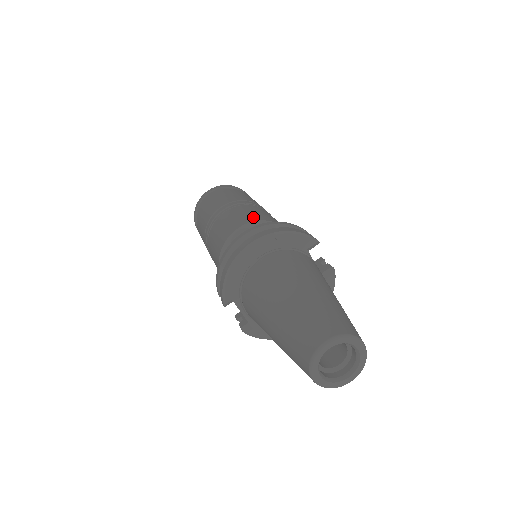
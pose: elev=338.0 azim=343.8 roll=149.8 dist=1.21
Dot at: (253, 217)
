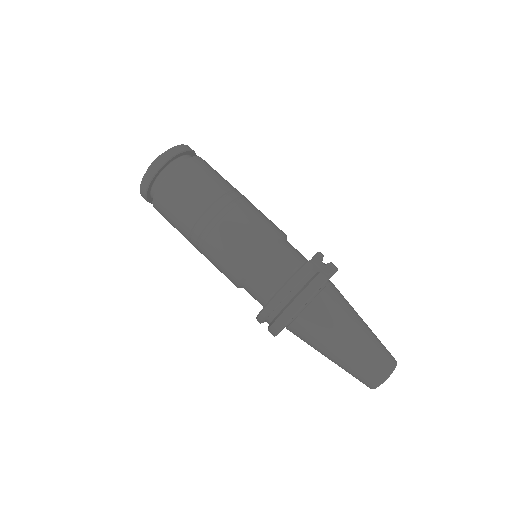
Dot at: (247, 254)
